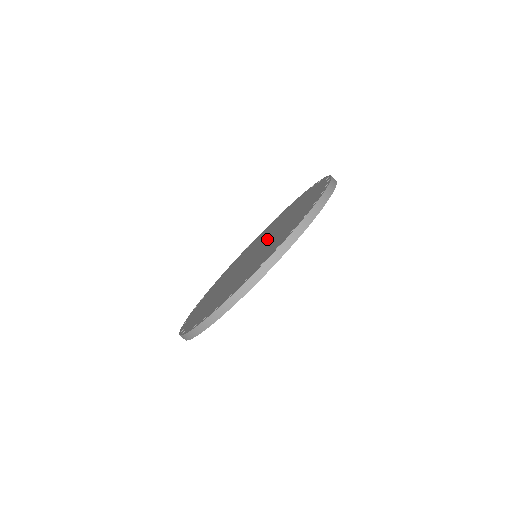
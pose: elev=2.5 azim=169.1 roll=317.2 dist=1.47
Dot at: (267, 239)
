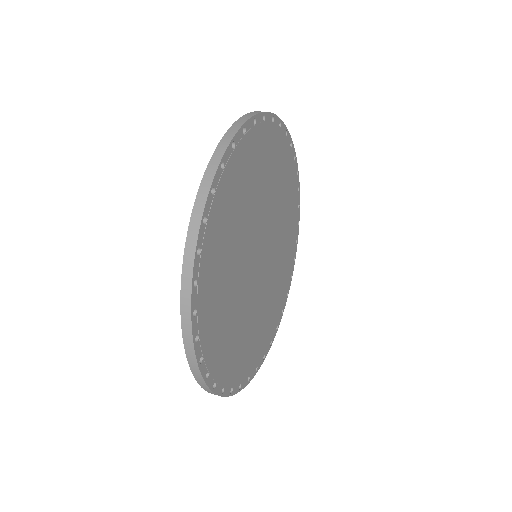
Dot at: occluded
